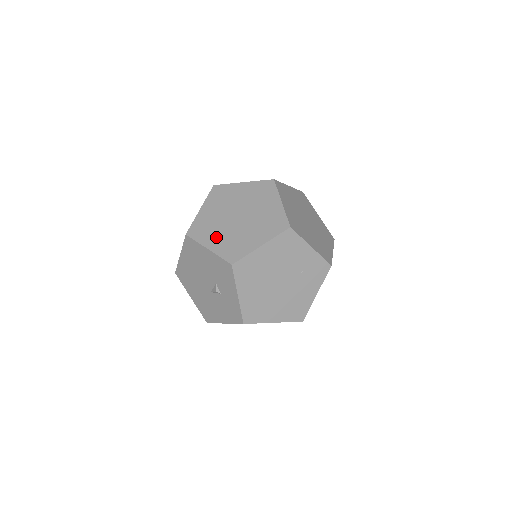
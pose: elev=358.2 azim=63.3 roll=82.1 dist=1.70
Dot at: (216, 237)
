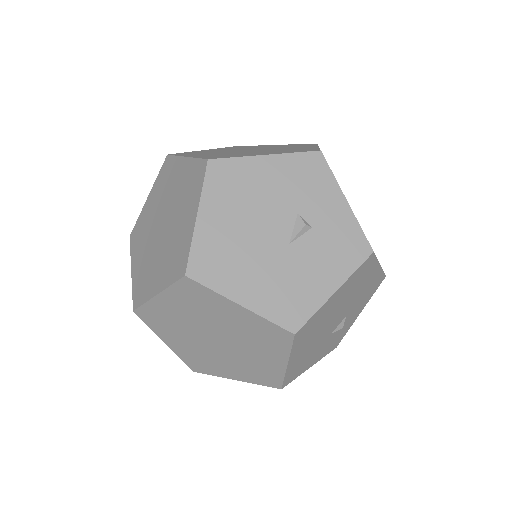
Dot at: (256, 153)
